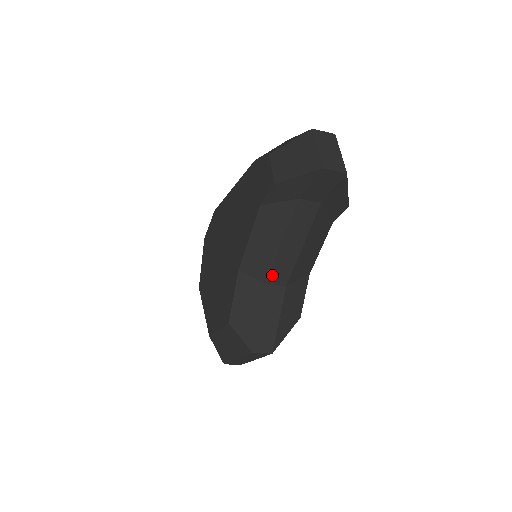
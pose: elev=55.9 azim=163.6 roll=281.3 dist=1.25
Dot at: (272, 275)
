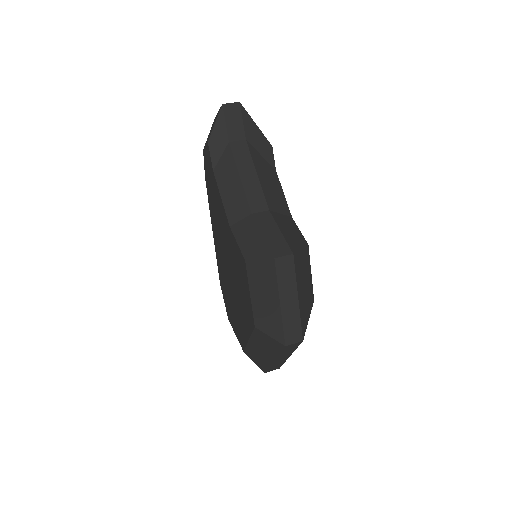
Dot at: (251, 204)
